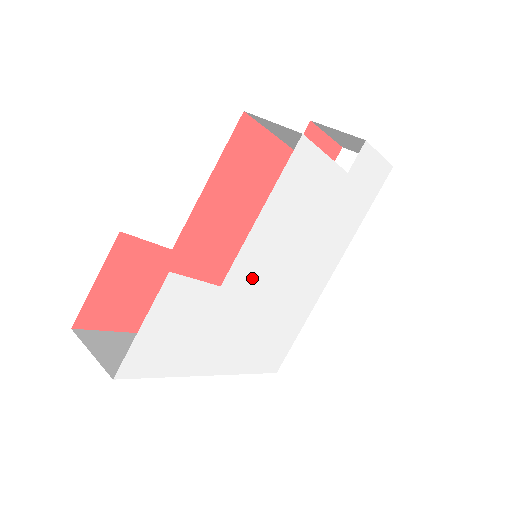
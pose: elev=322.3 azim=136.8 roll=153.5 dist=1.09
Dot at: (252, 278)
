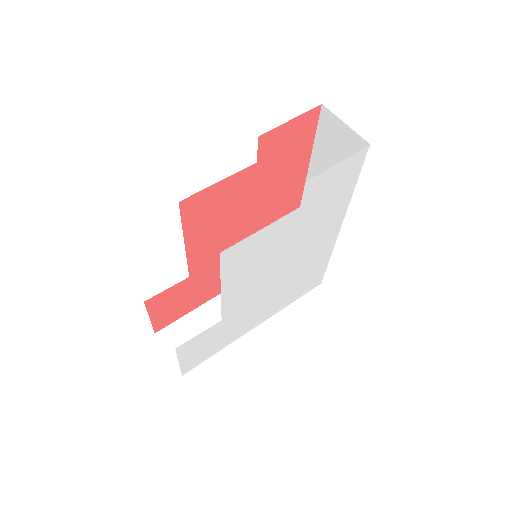
Dot at: (247, 299)
